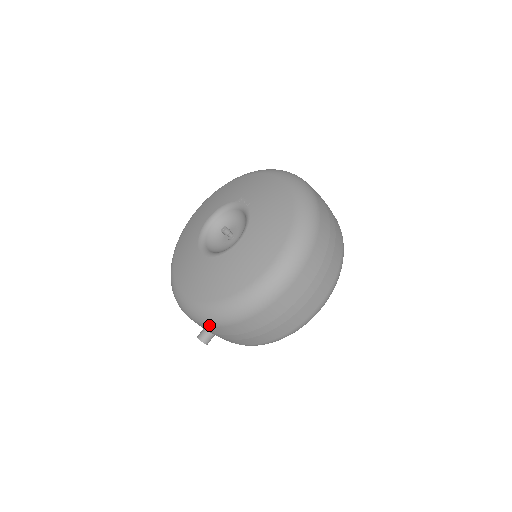
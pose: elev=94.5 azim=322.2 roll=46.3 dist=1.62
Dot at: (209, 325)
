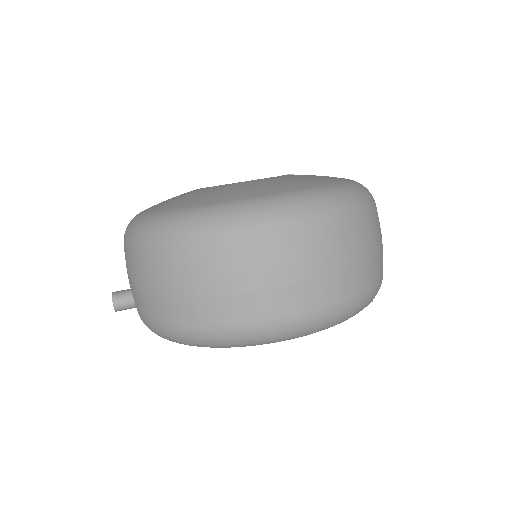
Dot at: (135, 245)
